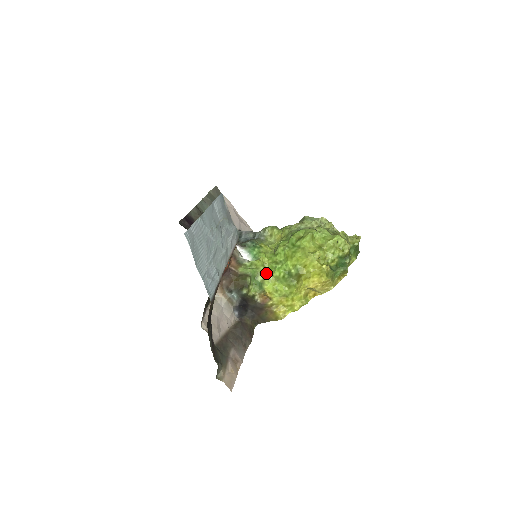
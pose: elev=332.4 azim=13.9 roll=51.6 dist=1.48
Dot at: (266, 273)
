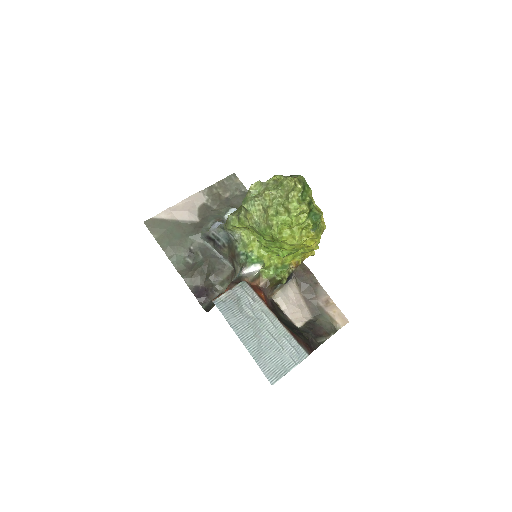
Dot at: (278, 260)
